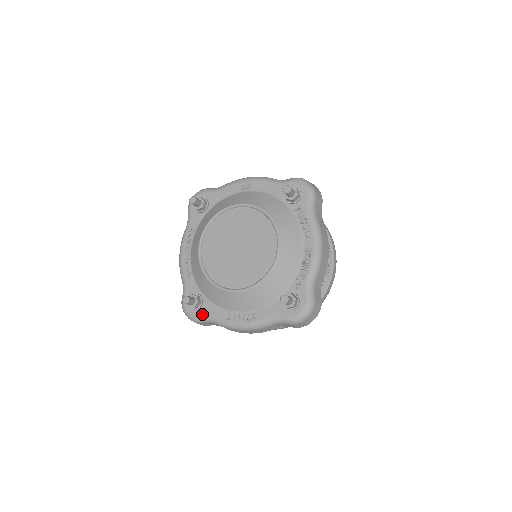
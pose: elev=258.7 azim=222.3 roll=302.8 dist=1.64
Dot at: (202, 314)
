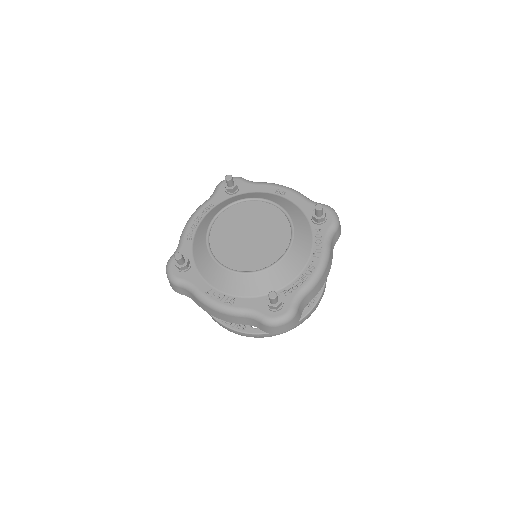
Dot at: (184, 278)
